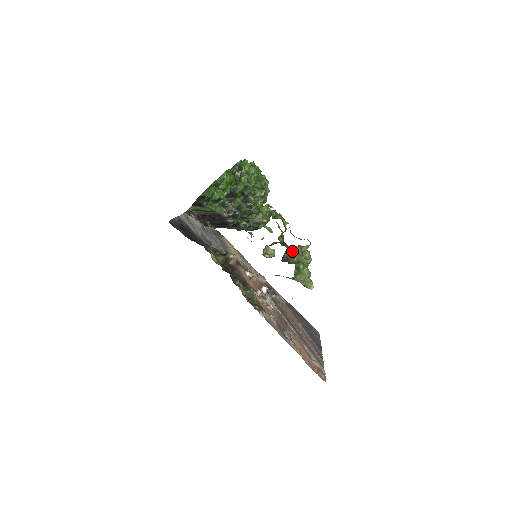
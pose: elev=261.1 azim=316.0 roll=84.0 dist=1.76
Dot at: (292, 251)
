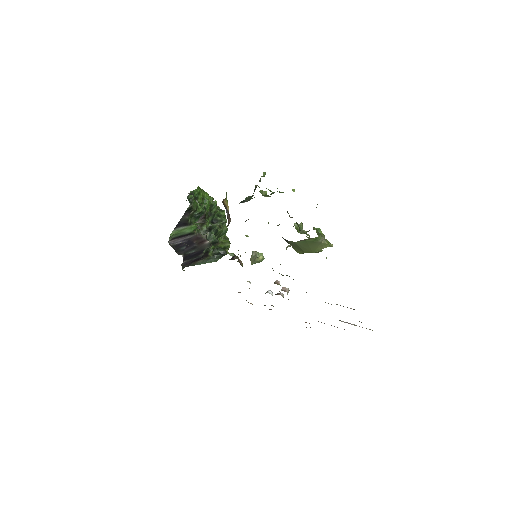
Dot at: (296, 226)
